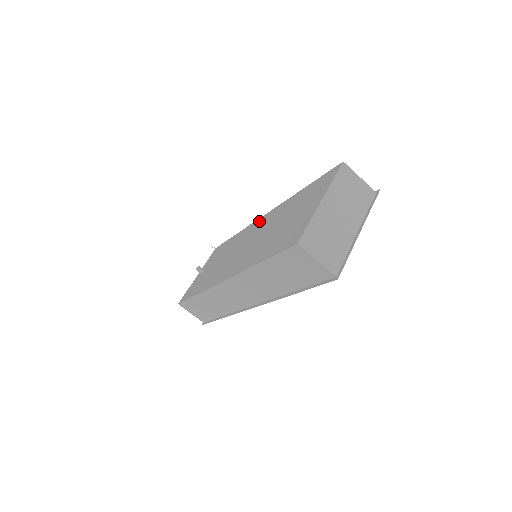
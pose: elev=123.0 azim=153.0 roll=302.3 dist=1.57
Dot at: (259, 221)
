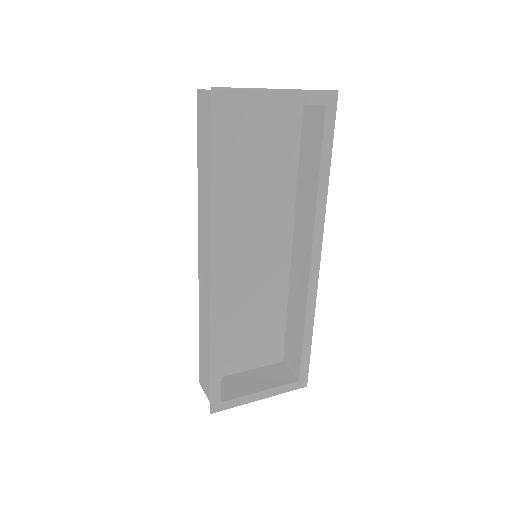
Dot at: occluded
